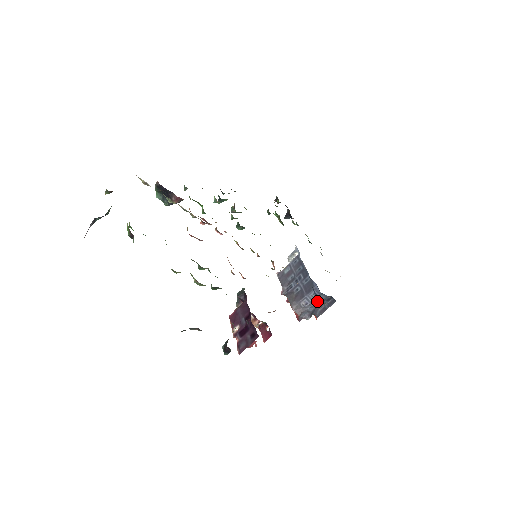
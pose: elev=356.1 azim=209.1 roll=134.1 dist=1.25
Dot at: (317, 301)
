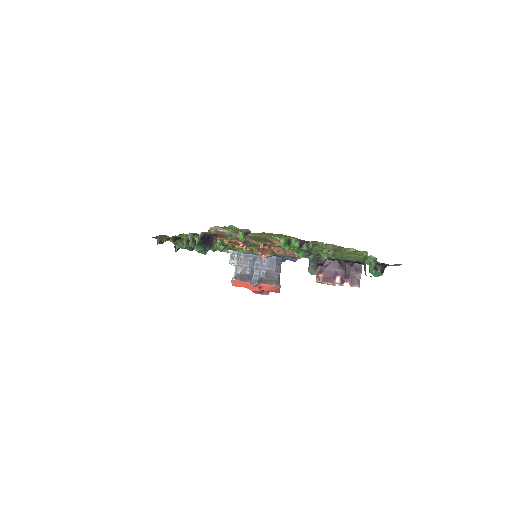
Dot at: (294, 261)
